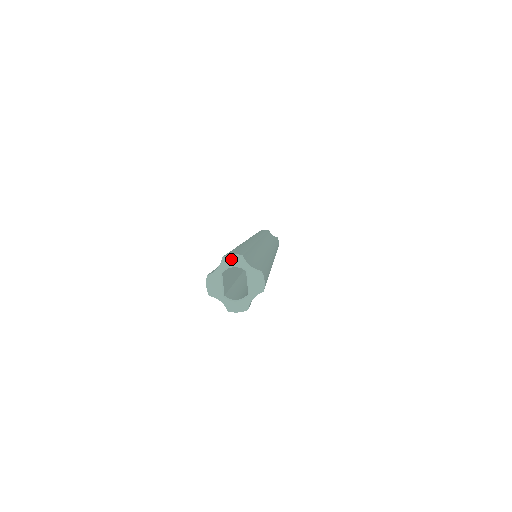
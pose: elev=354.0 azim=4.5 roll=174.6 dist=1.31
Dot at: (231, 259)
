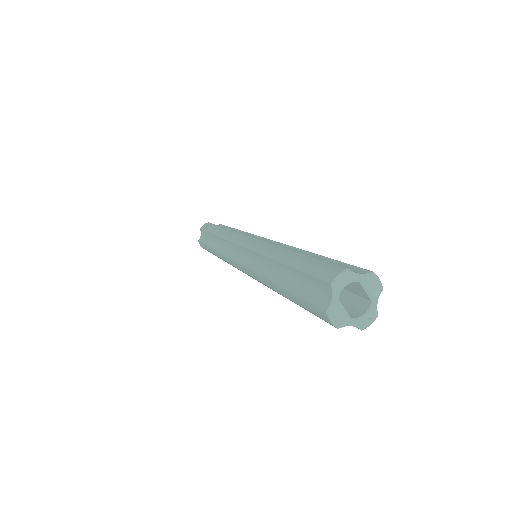
Dot at: (341, 280)
